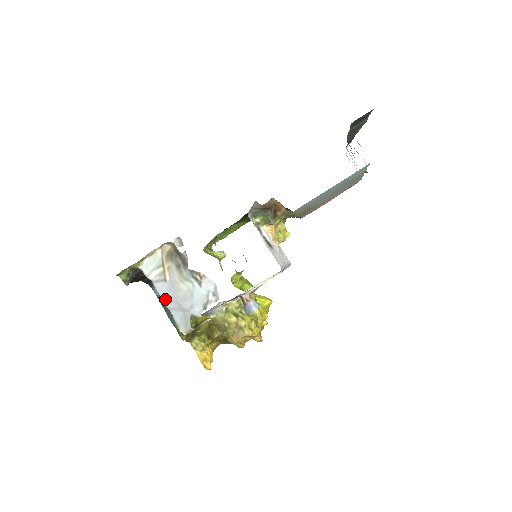
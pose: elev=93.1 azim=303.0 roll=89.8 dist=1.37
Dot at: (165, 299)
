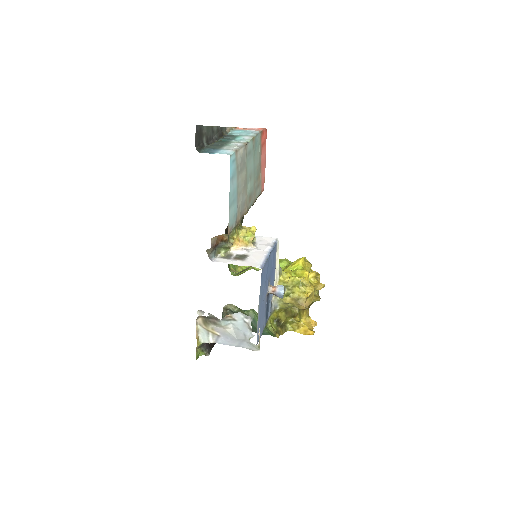
Dot at: (230, 344)
